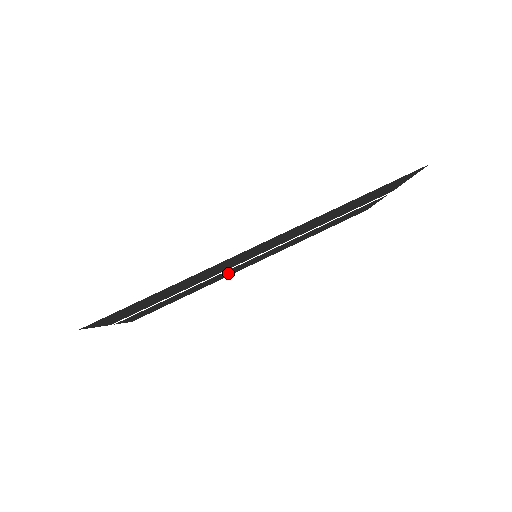
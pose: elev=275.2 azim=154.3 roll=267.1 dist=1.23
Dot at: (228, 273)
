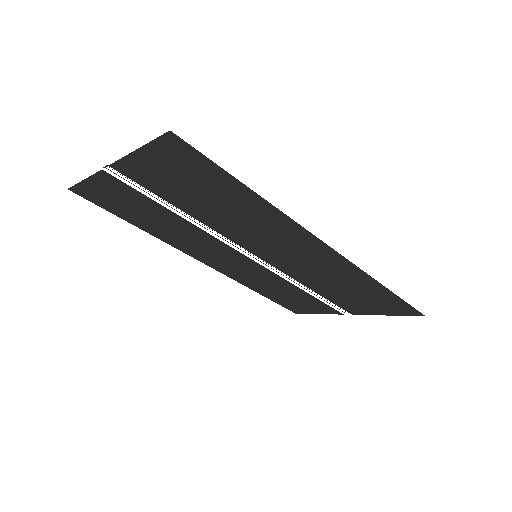
Dot at: (199, 246)
